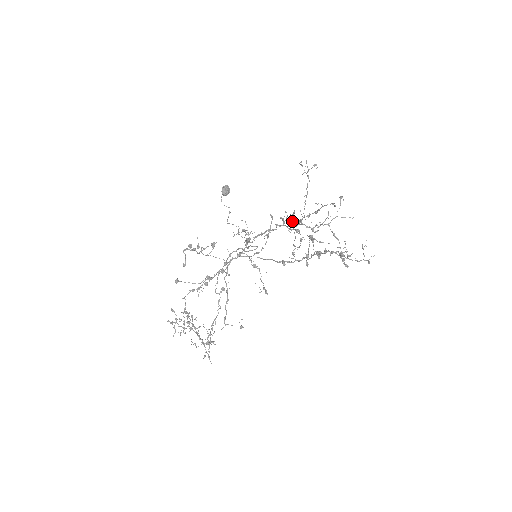
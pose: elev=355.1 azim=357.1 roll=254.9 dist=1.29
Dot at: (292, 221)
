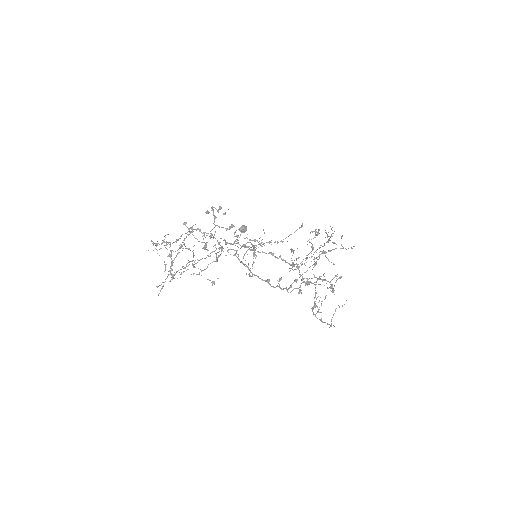
Dot at: (317, 234)
